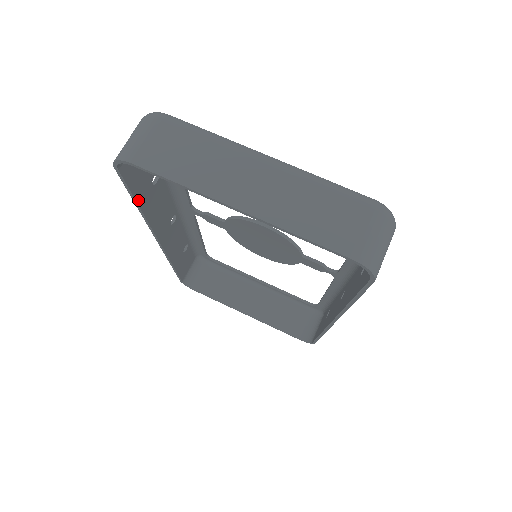
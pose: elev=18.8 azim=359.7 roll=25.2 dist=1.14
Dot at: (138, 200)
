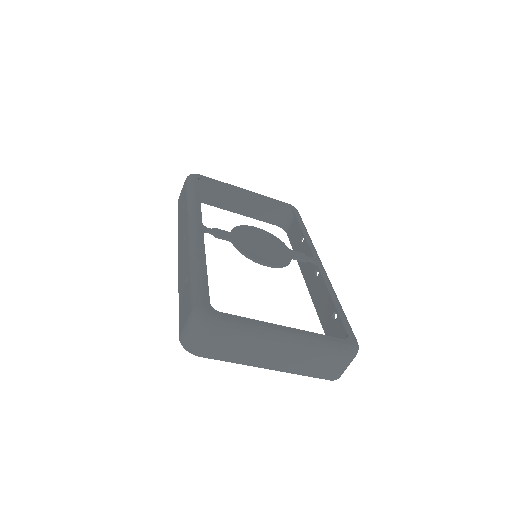
Dot at: occluded
